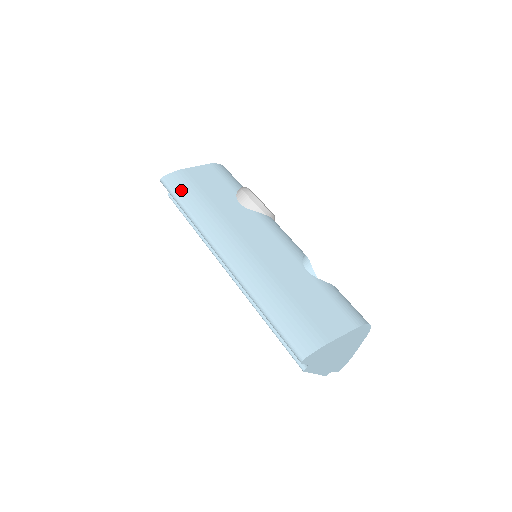
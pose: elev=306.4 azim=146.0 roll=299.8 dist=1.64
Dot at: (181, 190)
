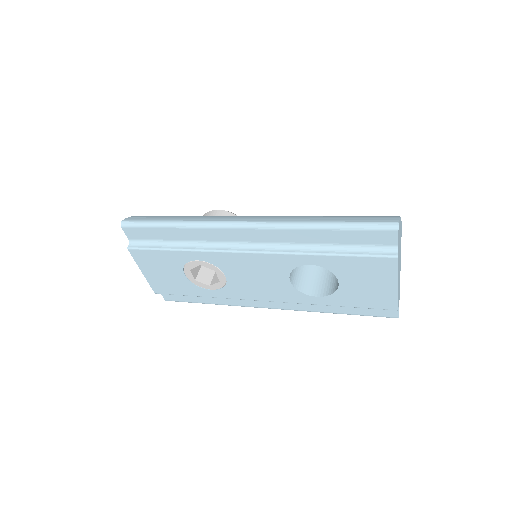
Dot at: (153, 218)
